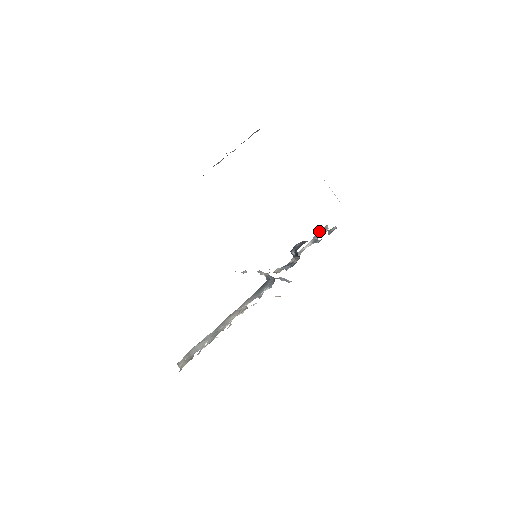
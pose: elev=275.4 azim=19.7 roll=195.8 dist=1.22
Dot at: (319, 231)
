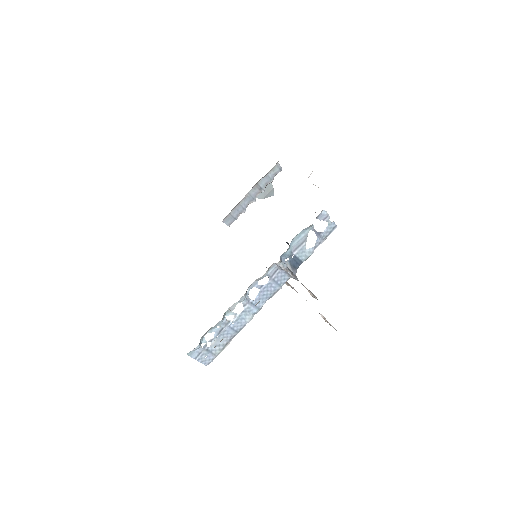
Dot at: (331, 230)
